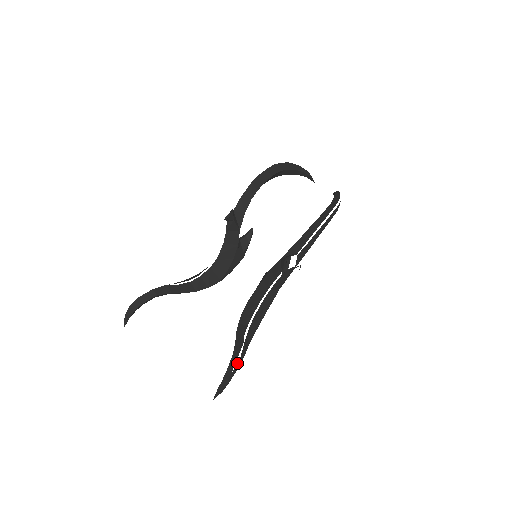
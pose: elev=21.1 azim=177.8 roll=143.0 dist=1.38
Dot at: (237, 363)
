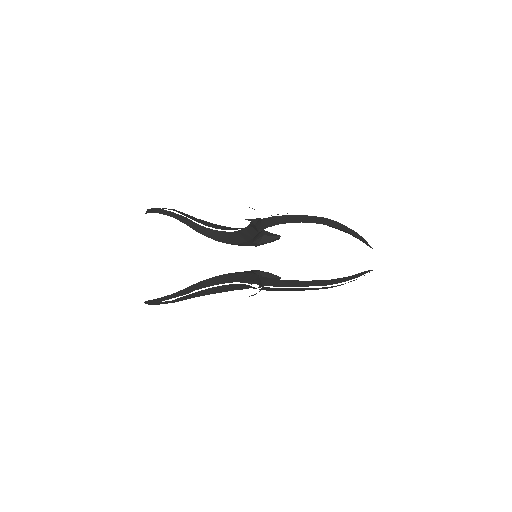
Dot at: (167, 301)
